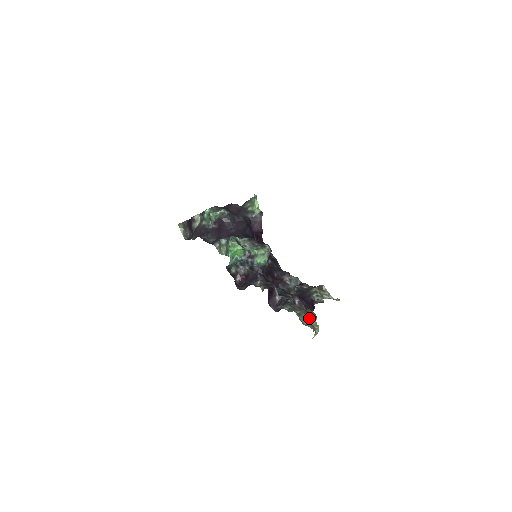
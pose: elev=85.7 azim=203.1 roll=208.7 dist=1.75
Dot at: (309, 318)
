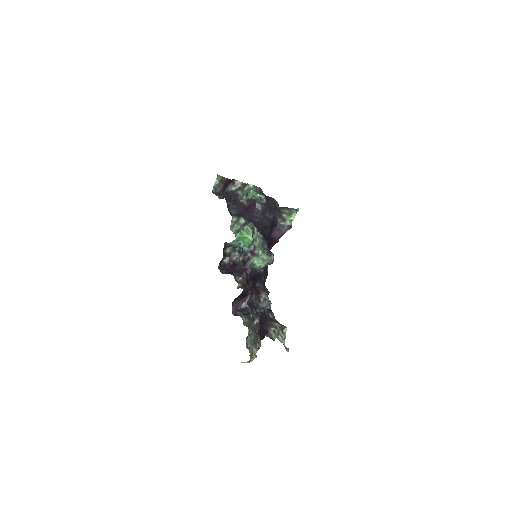
Dot at: (255, 344)
